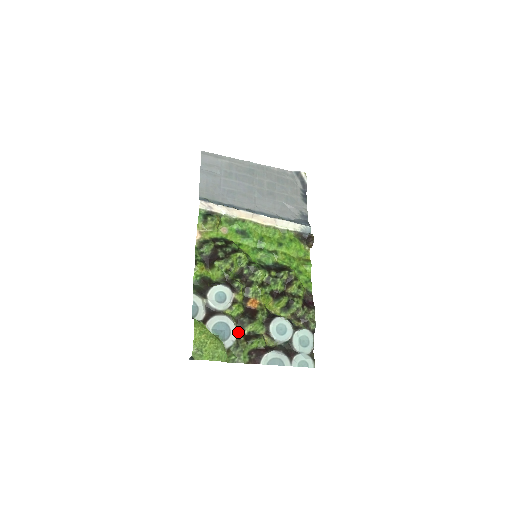
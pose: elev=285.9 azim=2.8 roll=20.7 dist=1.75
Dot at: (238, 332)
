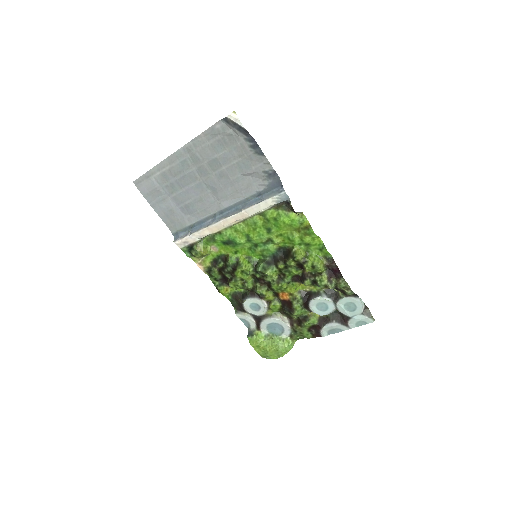
Dot at: (289, 320)
